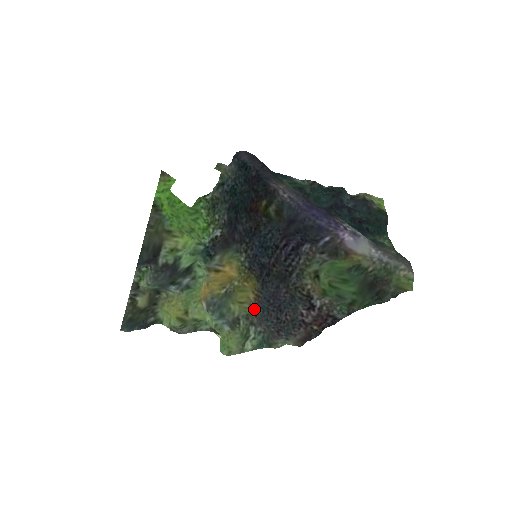
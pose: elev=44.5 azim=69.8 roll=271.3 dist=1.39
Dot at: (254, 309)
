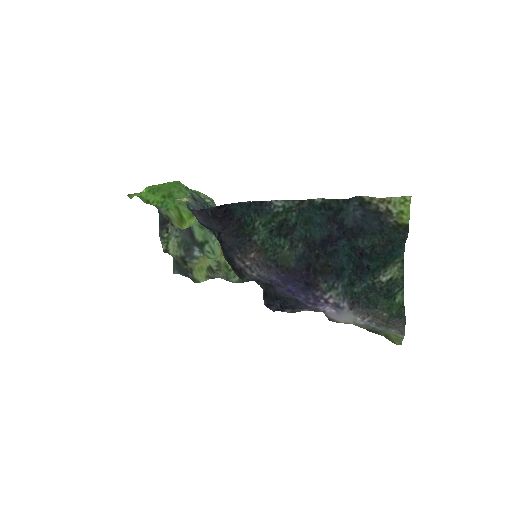
Dot at: occluded
